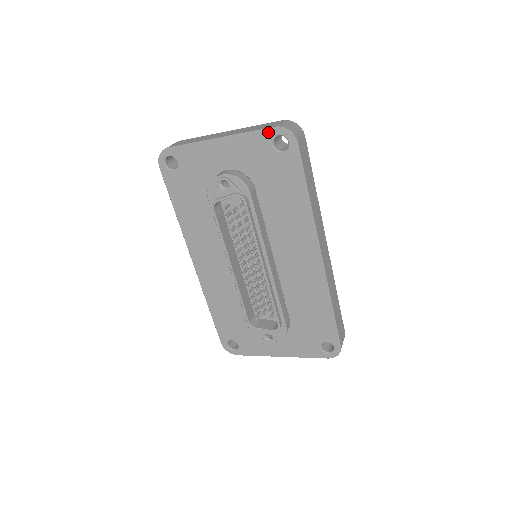
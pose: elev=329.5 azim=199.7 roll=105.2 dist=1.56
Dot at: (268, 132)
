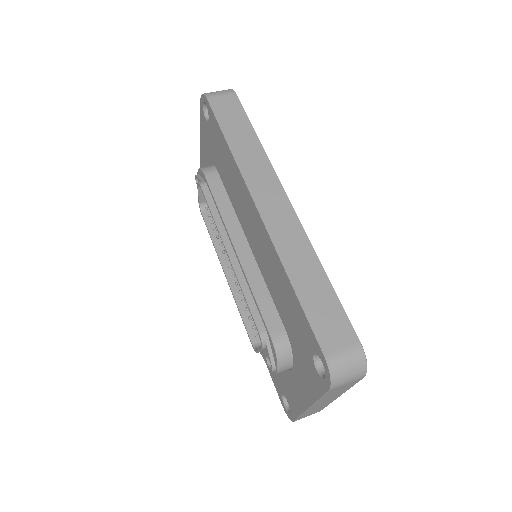
Dot at: (201, 110)
